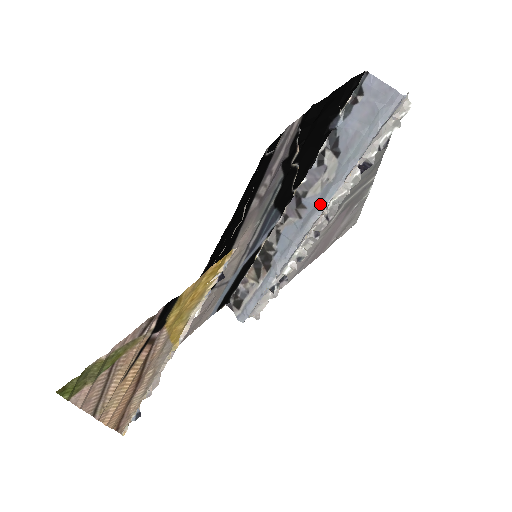
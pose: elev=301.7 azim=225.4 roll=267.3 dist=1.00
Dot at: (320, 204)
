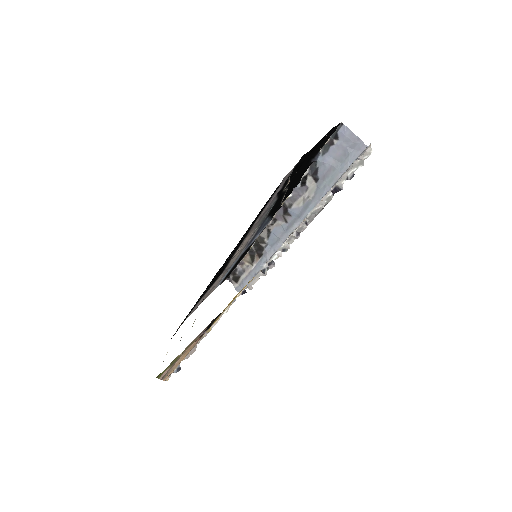
Dot at: (302, 215)
